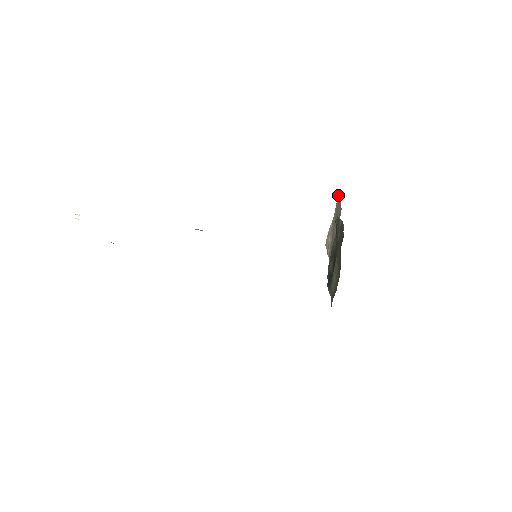
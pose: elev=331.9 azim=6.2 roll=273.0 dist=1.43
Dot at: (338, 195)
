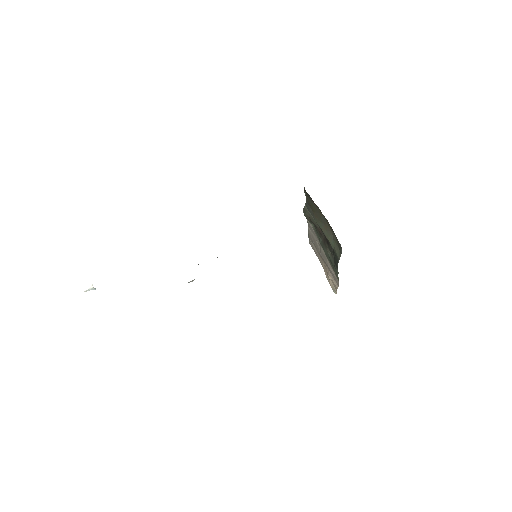
Dot at: (310, 241)
